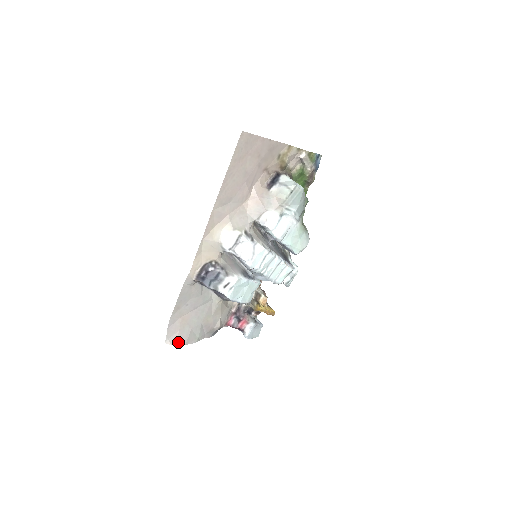
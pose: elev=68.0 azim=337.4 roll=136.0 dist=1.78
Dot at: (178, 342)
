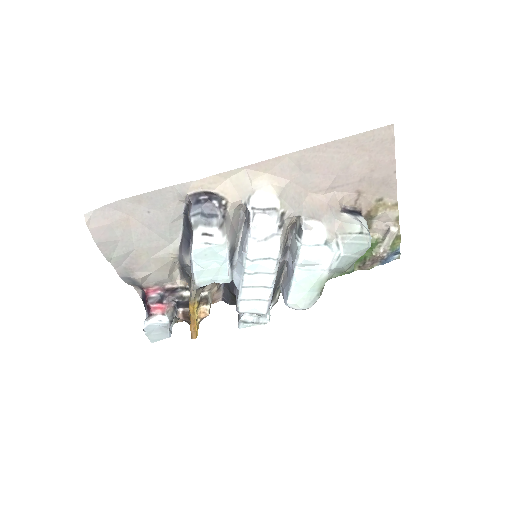
Dot at: (94, 230)
